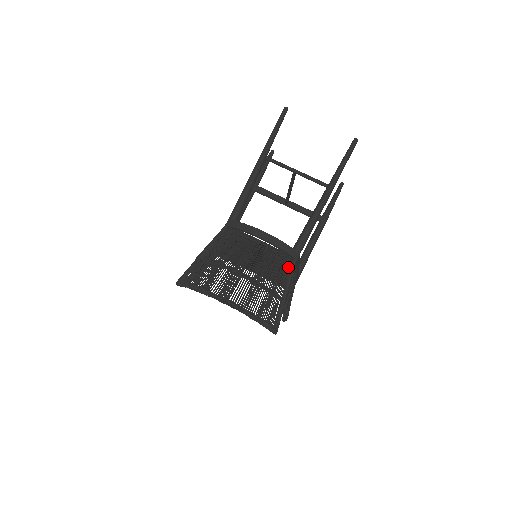
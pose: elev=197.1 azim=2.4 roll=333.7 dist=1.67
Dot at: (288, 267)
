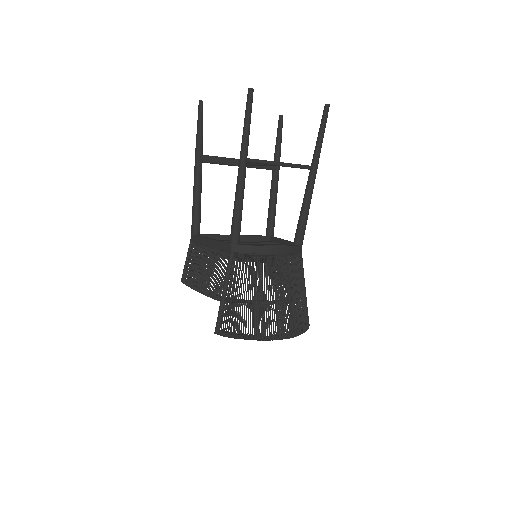
Dot at: (300, 265)
